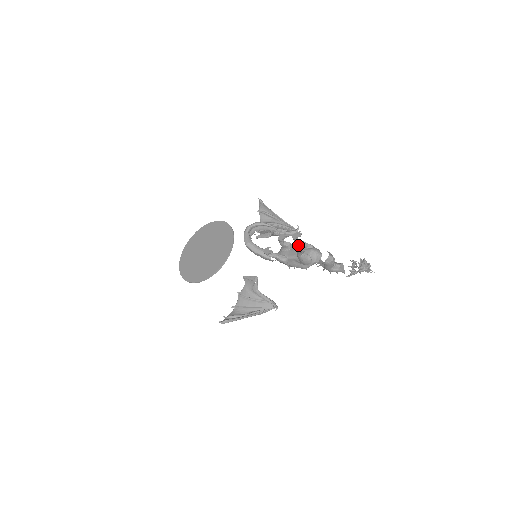
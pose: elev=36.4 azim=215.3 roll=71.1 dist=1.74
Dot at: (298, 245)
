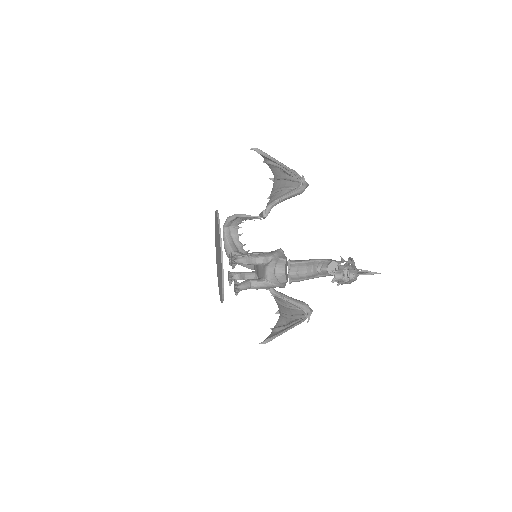
Dot at: (251, 264)
